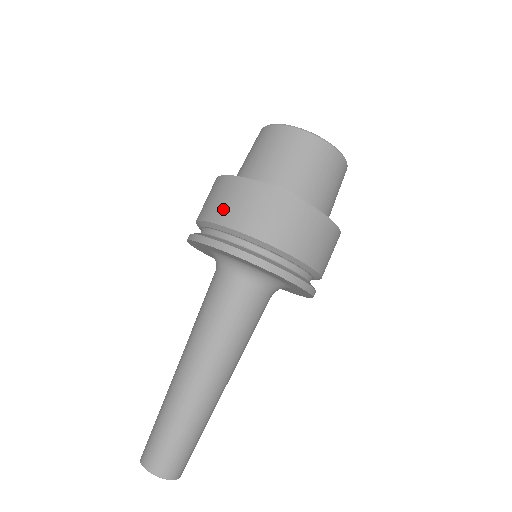
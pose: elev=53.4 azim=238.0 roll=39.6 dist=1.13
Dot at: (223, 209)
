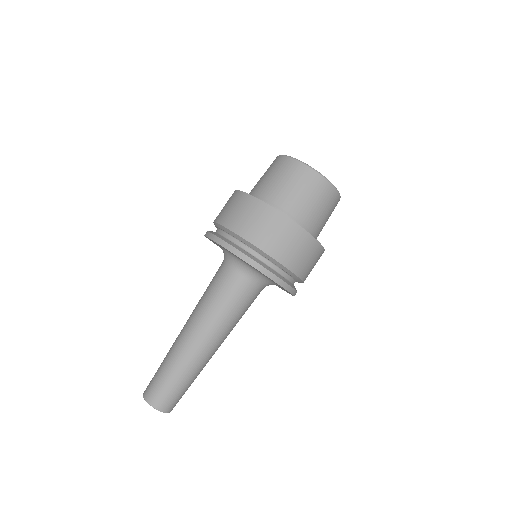
Dot at: (233, 217)
